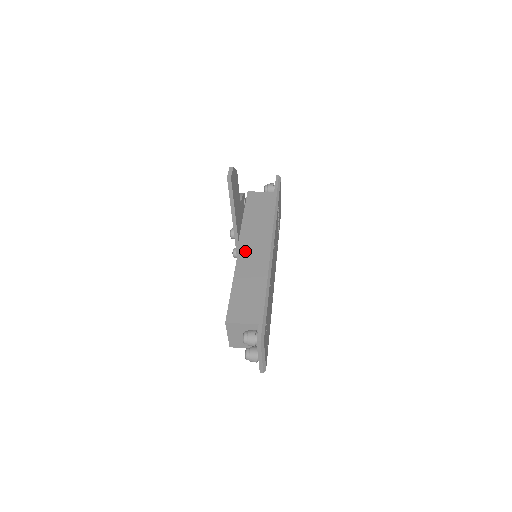
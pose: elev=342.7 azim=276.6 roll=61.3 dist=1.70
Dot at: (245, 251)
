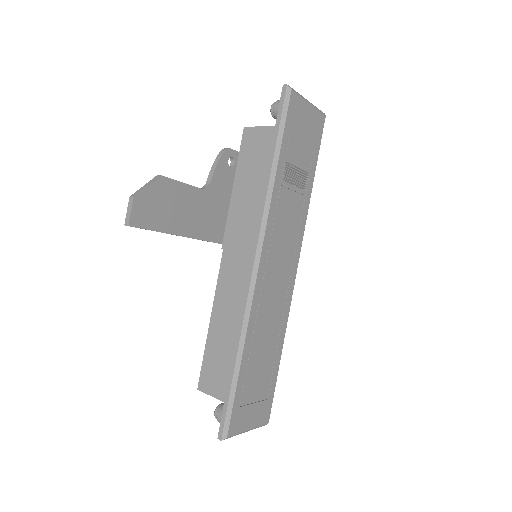
Dot at: (227, 267)
